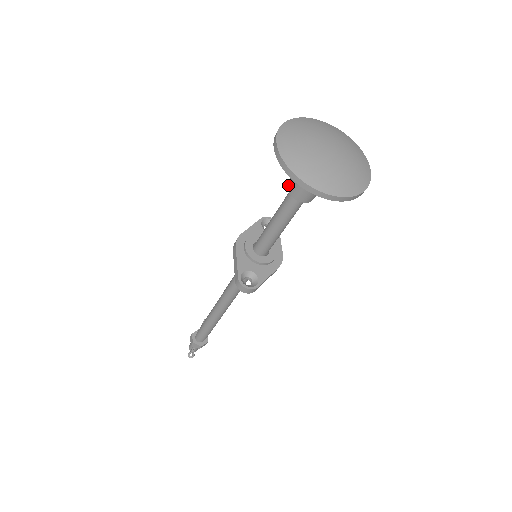
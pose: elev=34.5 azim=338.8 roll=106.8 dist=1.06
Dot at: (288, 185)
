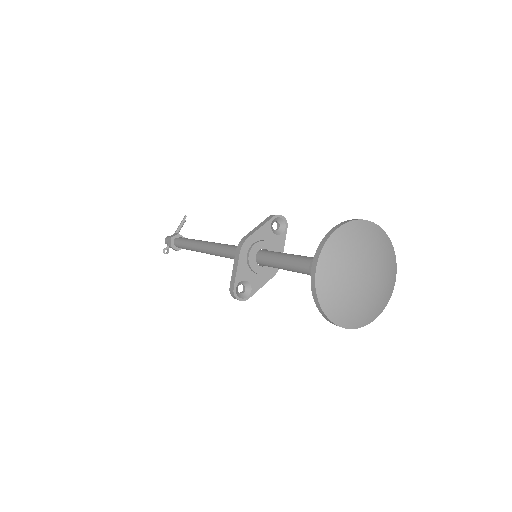
Dot at: occluded
